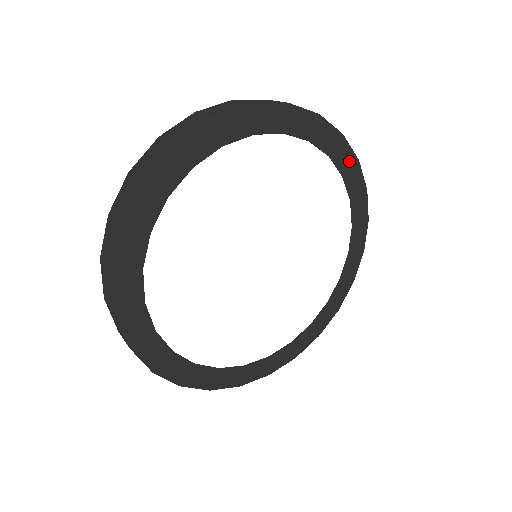
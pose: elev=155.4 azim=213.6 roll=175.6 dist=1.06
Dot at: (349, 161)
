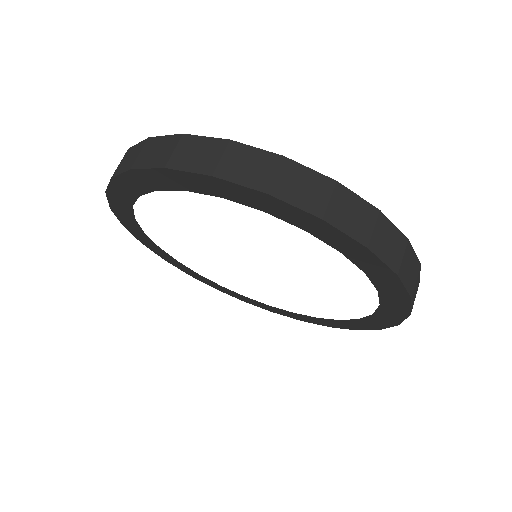
Dot at: (396, 290)
